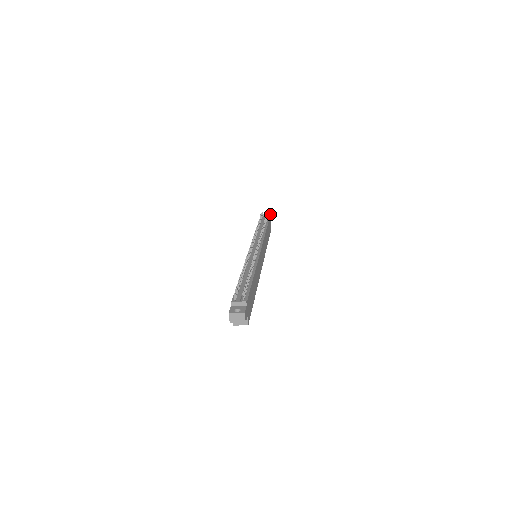
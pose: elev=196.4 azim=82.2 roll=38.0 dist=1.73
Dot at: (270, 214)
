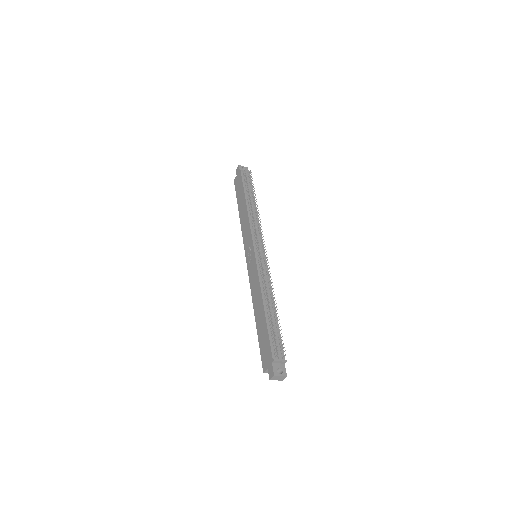
Dot at: occluded
